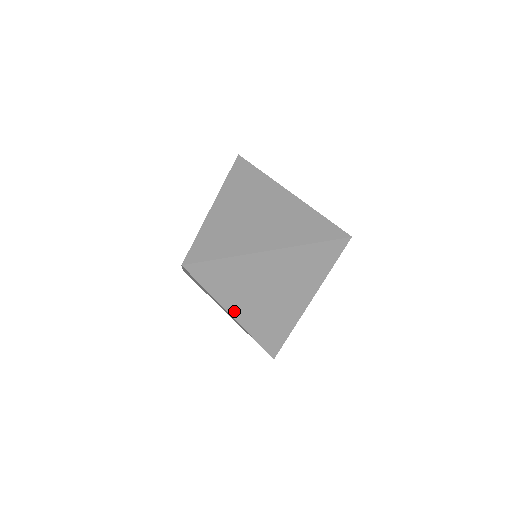
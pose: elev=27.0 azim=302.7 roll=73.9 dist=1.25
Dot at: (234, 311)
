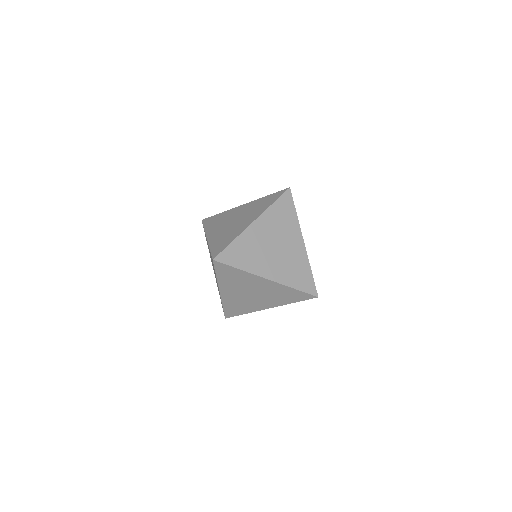
Dot at: (209, 235)
